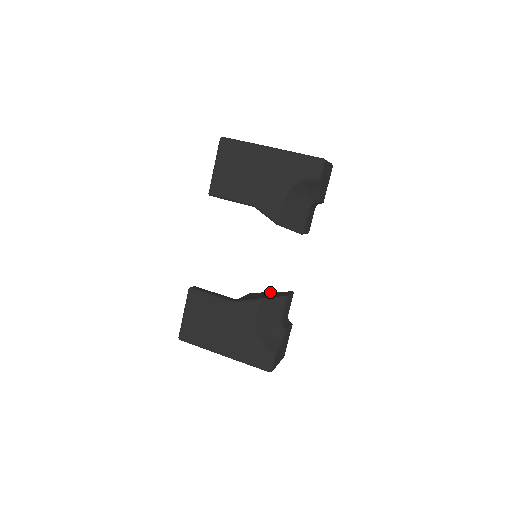
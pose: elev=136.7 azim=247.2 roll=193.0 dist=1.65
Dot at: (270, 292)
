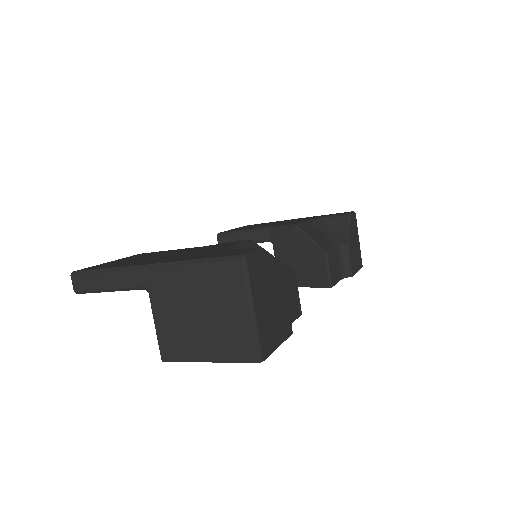
Dot at: occluded
